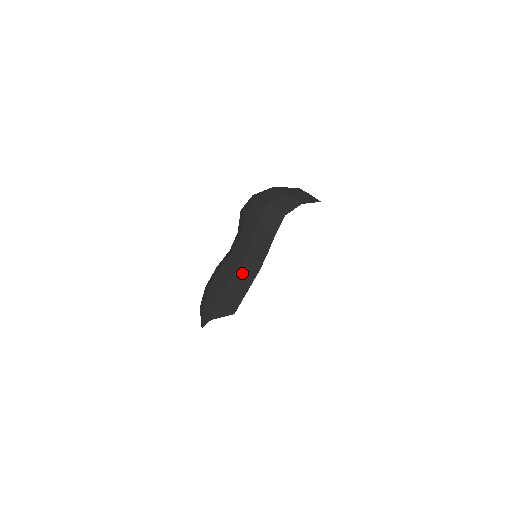
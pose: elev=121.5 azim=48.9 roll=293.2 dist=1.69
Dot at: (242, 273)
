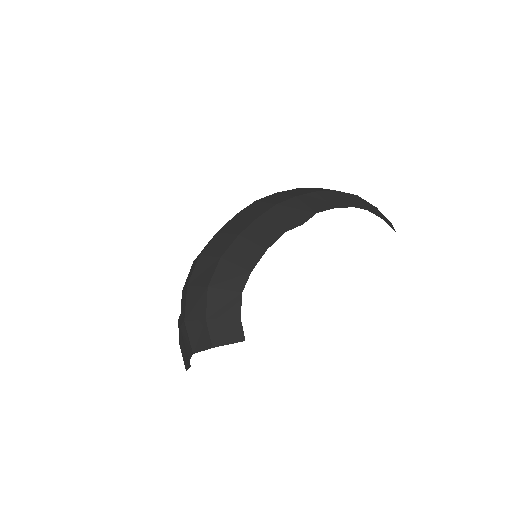
Dot at: (185, 348)
